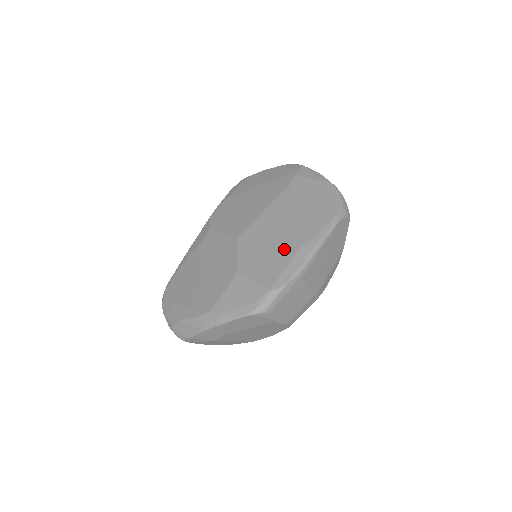
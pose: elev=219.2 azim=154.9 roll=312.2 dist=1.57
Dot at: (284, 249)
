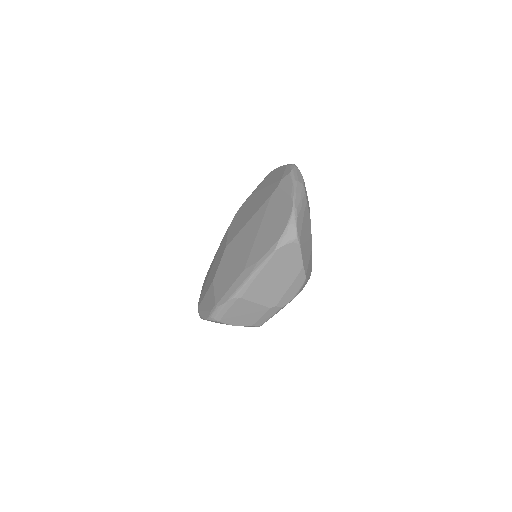
Dot at: (237, 269)
